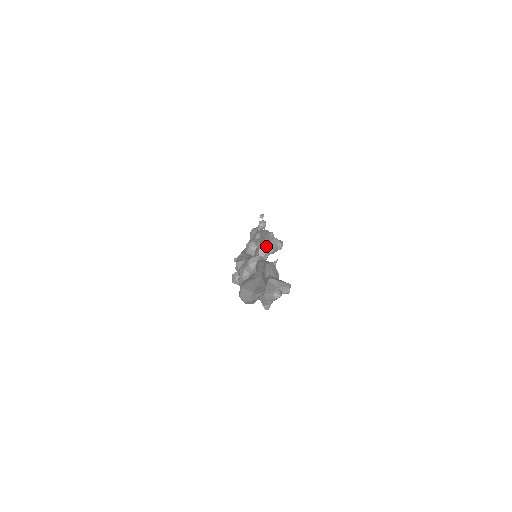
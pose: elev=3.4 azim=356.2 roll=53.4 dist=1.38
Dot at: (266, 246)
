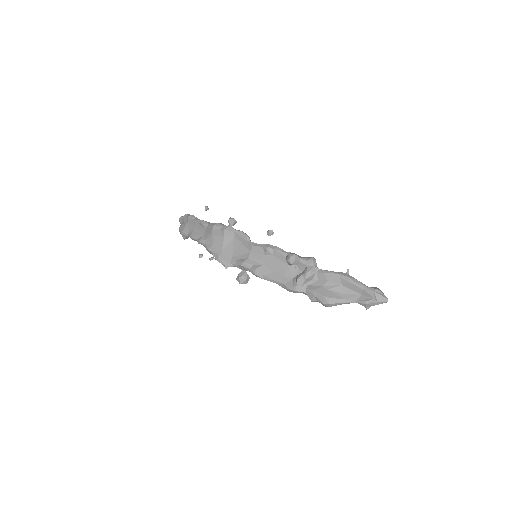
Dot at: occluded
